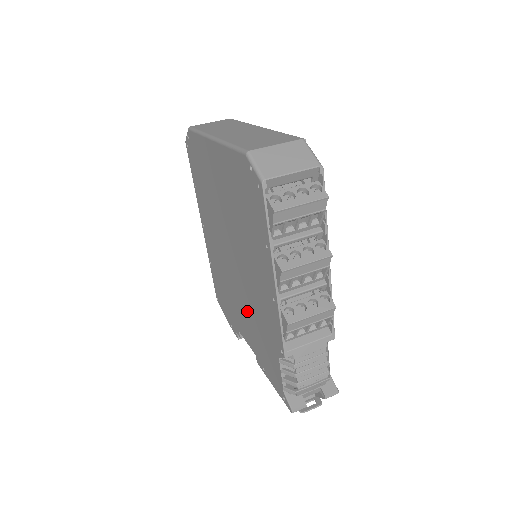
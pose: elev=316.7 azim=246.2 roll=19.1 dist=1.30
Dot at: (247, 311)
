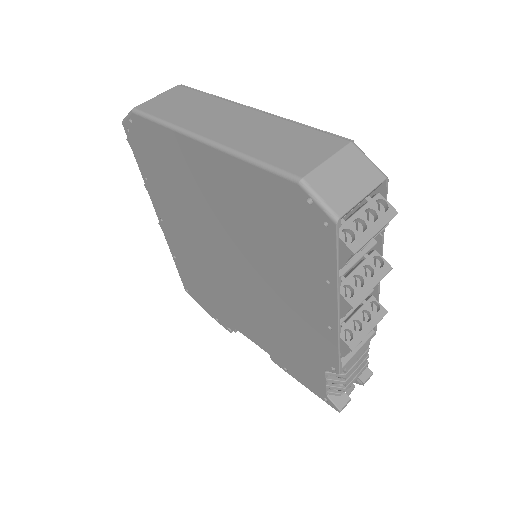
Dot at: (260, 319)
